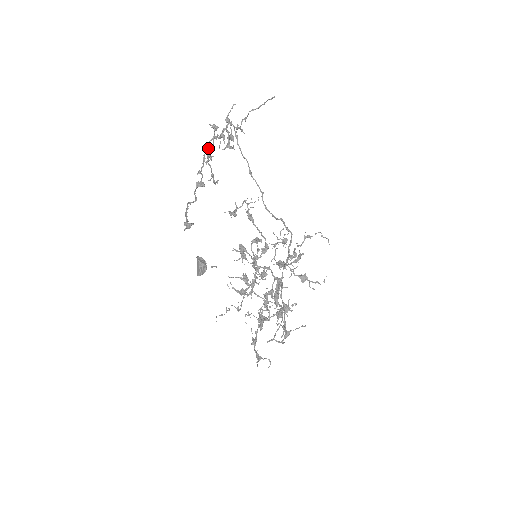
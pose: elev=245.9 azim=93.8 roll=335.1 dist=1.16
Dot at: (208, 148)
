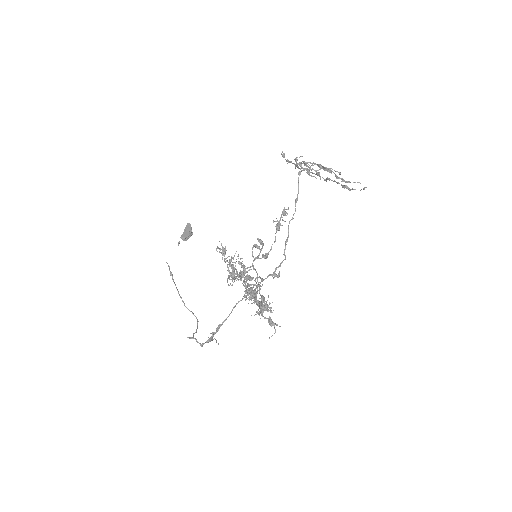
Dot at: (291, 162)
